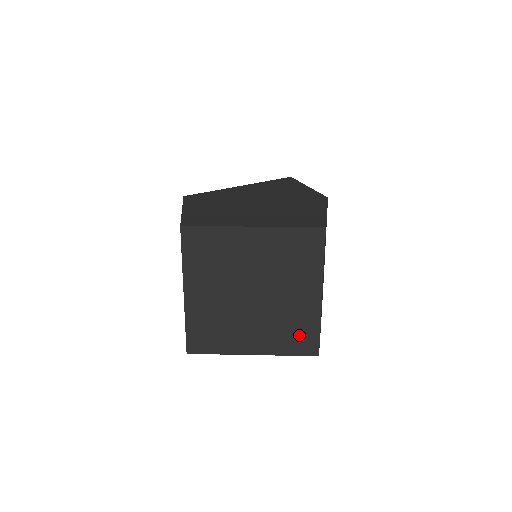
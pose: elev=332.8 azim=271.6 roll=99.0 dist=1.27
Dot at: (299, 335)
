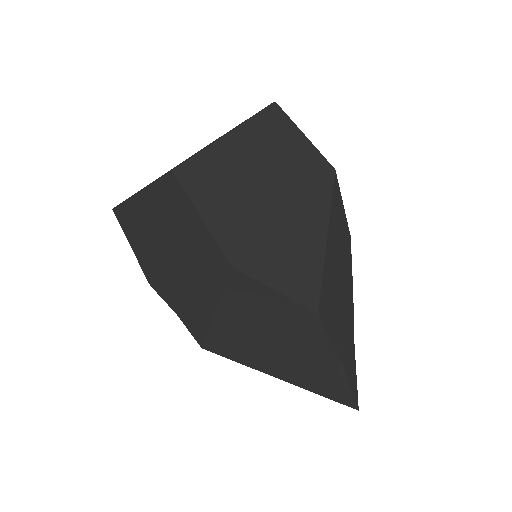
Dot at: occluded
